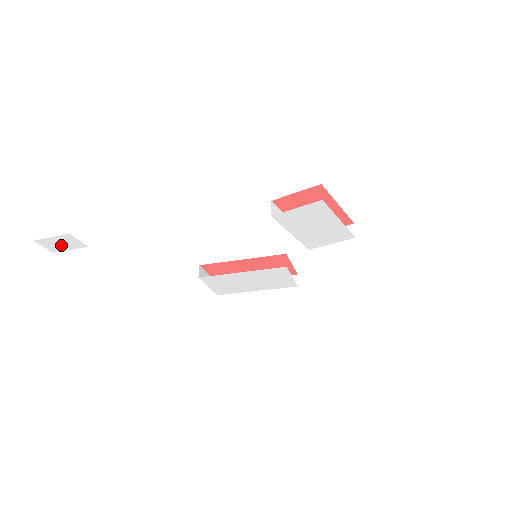
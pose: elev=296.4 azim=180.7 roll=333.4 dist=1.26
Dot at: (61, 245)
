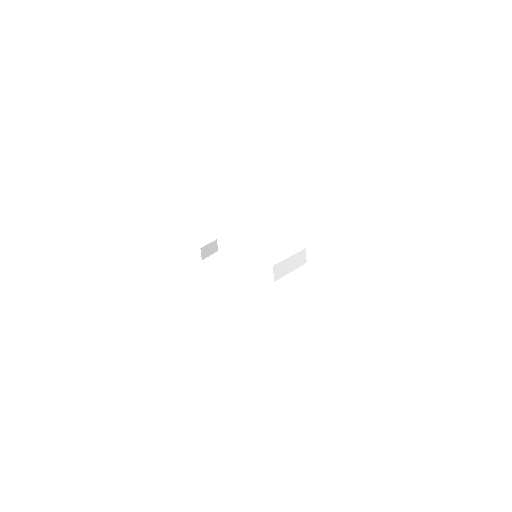
Dot at: occluded
